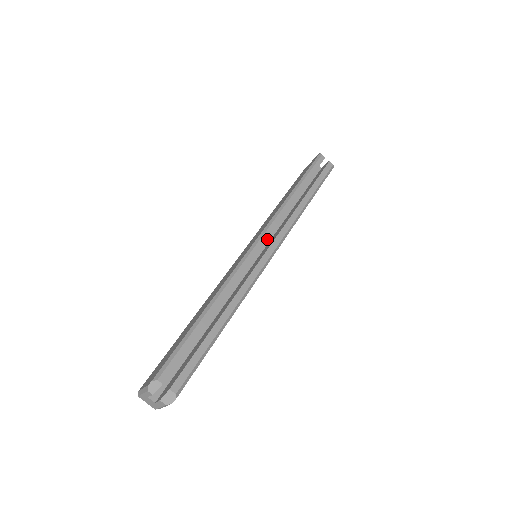
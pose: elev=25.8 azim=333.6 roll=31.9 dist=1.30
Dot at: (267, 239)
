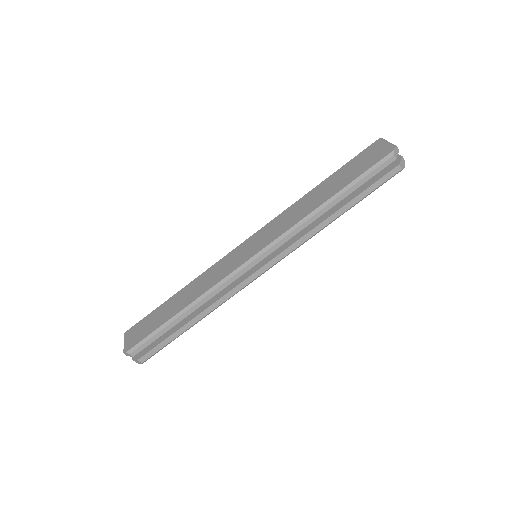
Dot at: occluded
